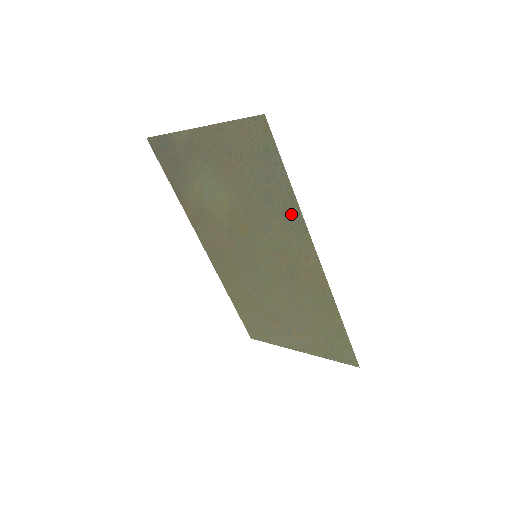
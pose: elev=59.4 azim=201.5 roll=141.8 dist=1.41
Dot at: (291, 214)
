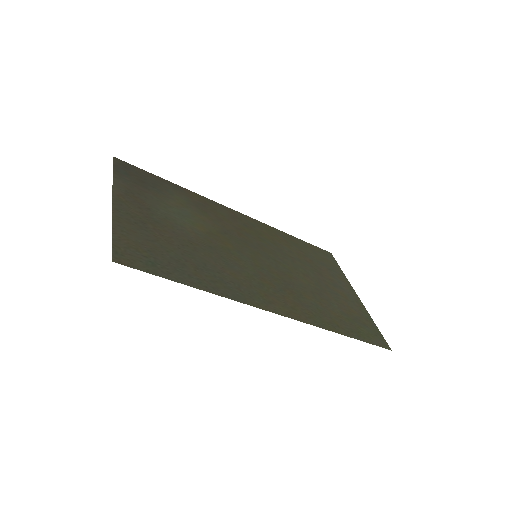
Dot at: (224, 288)
